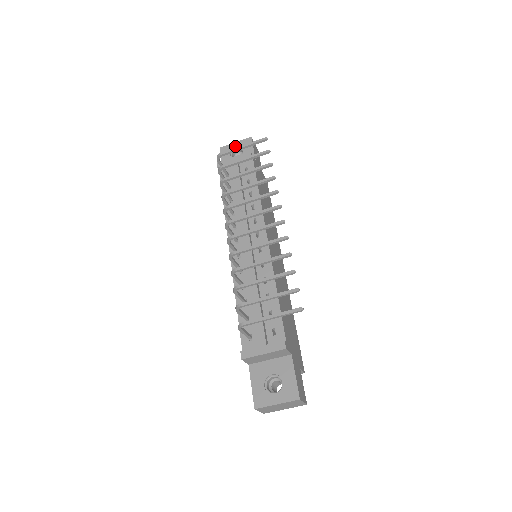
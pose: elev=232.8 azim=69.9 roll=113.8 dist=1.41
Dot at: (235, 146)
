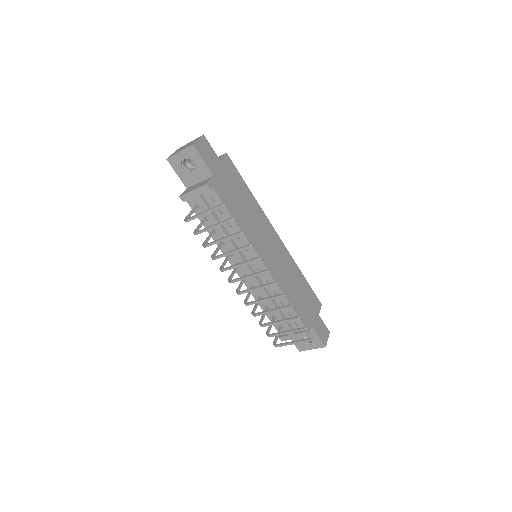
Dot at: (182, 157)
